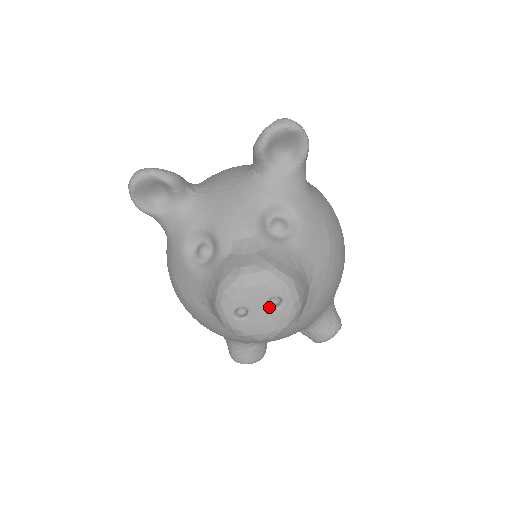
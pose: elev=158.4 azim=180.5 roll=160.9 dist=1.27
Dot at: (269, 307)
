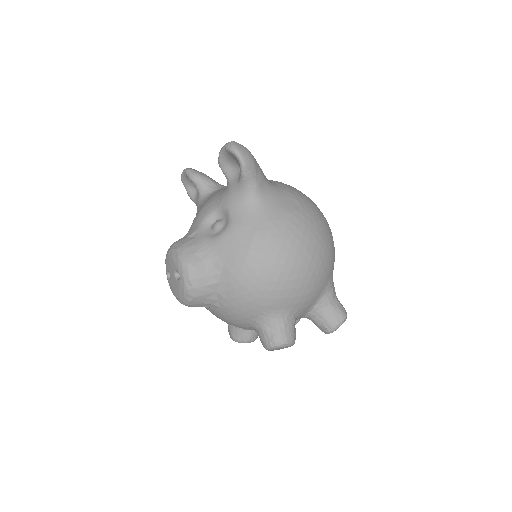
Dot at: (175, 277)
